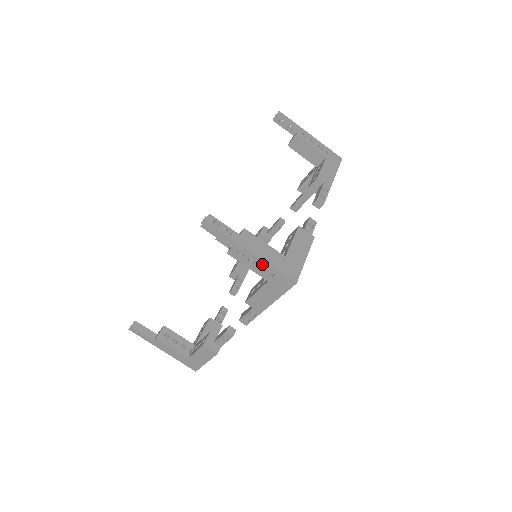
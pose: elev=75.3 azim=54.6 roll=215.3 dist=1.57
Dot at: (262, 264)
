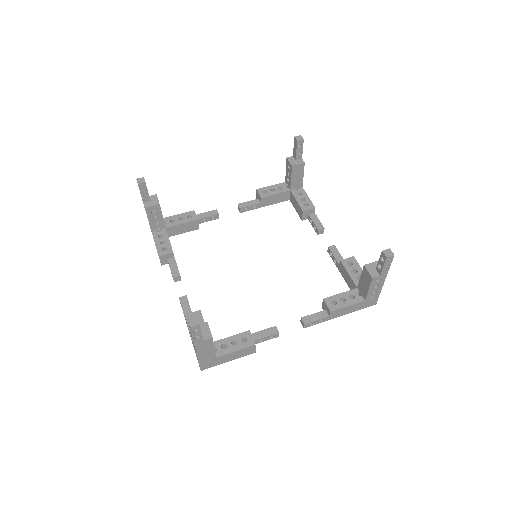
Dot at: (378, 289)
